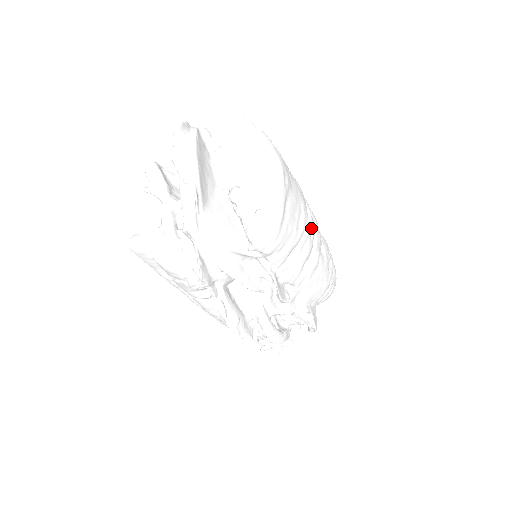
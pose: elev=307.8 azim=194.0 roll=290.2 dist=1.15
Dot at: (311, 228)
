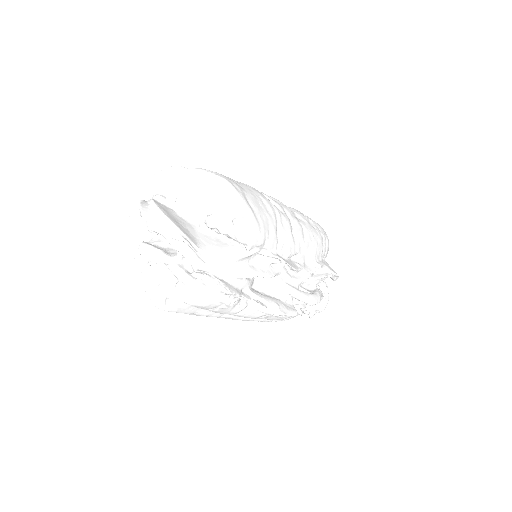
Dot at: (278, 207)
